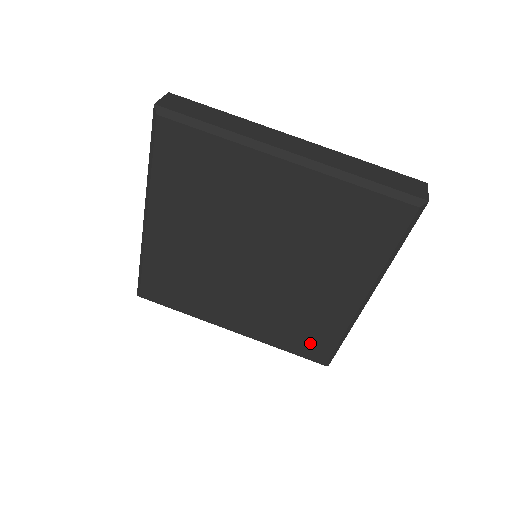
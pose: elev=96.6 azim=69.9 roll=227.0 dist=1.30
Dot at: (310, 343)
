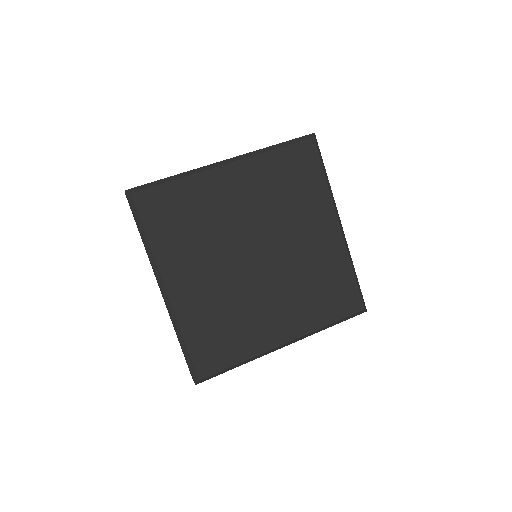
Dot at: (341, 297)
